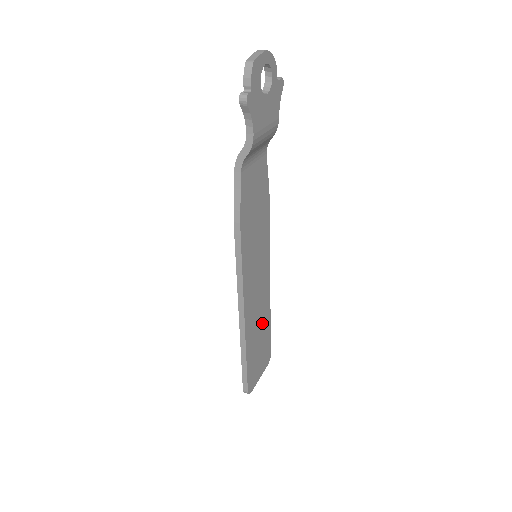
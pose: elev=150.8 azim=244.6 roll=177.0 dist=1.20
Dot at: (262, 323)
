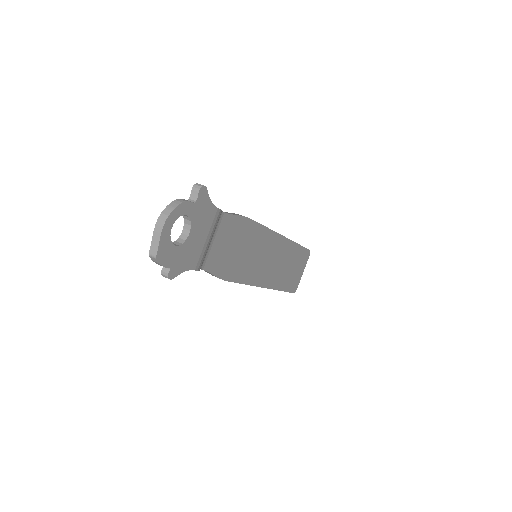
Dot at: (288, 259)
